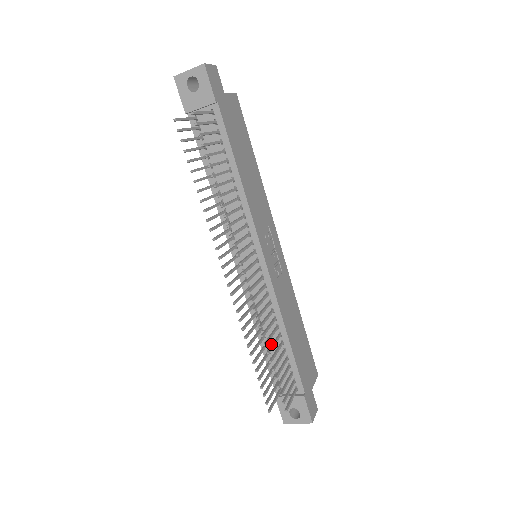
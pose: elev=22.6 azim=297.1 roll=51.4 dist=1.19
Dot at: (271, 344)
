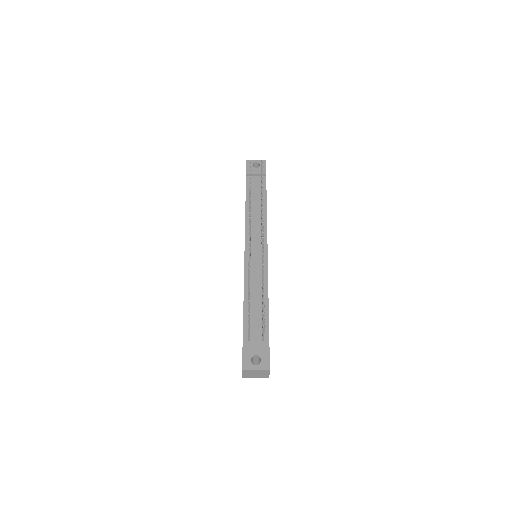
Dot at: occluded
